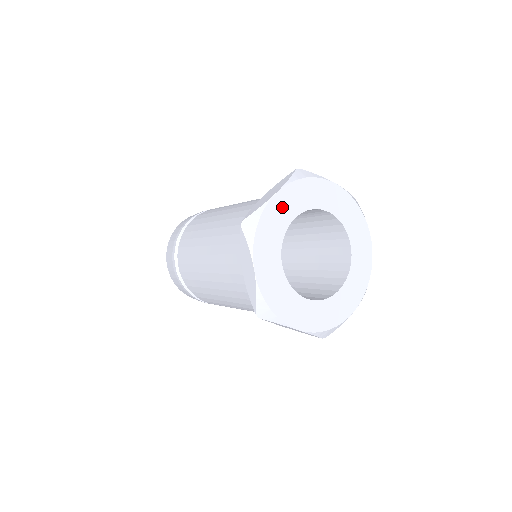
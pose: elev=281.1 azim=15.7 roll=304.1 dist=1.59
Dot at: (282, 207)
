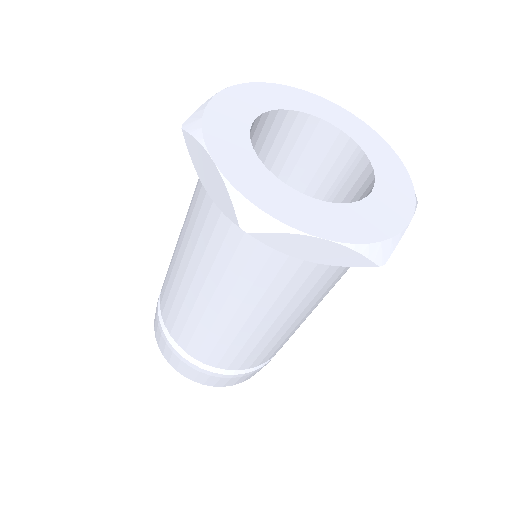
Dot at: (304, 100)
